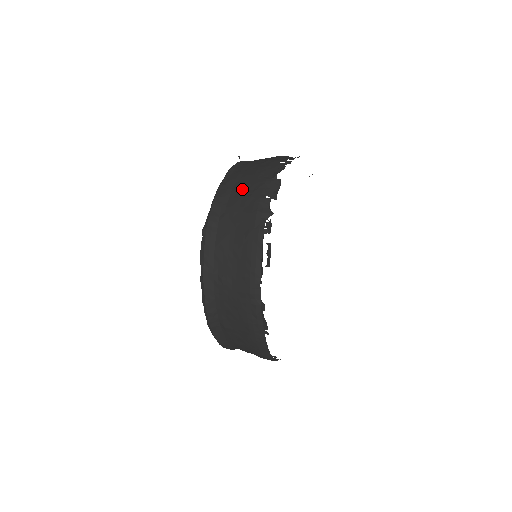
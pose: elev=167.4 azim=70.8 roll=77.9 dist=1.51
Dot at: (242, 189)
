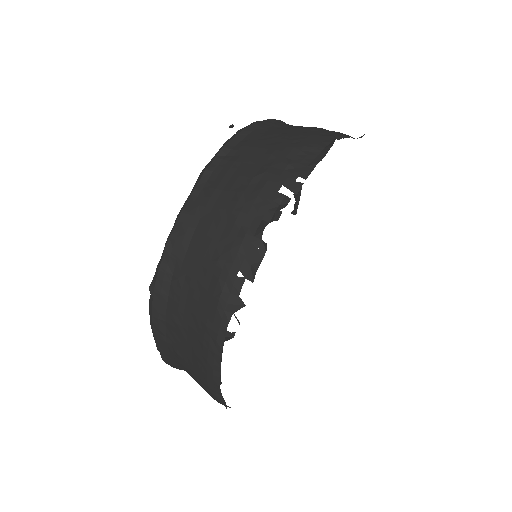
Dot at: (208, 239)
